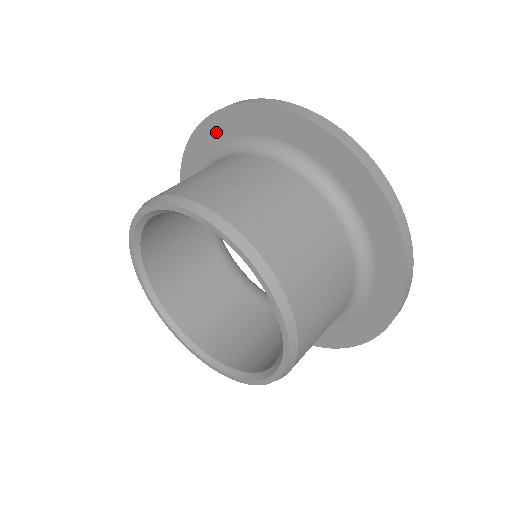
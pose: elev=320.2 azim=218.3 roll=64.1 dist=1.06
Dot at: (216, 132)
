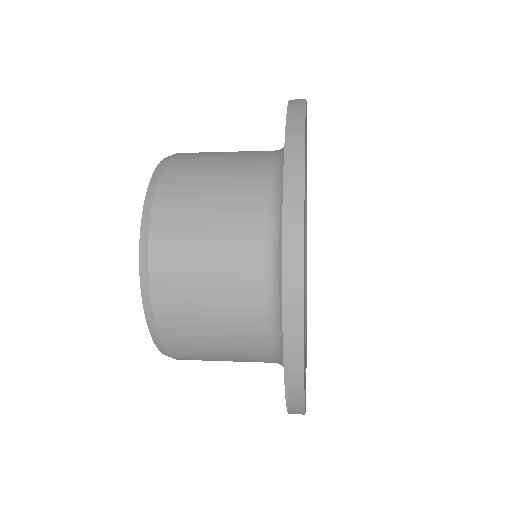
Dot at: occluded
